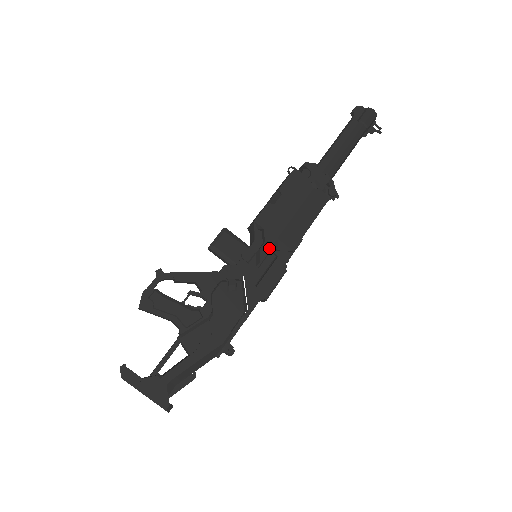
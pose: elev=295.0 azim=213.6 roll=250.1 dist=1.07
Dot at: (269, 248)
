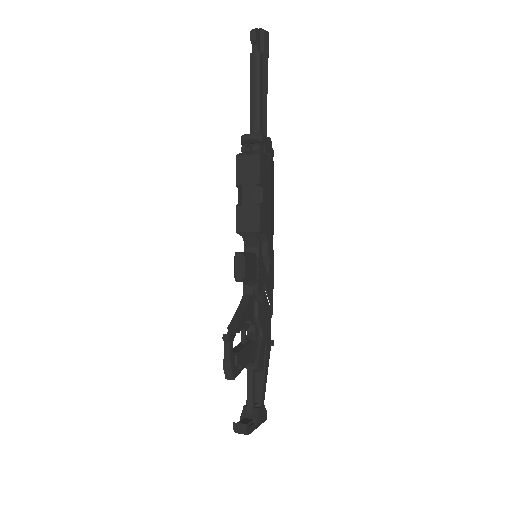
Dot at: occluded
